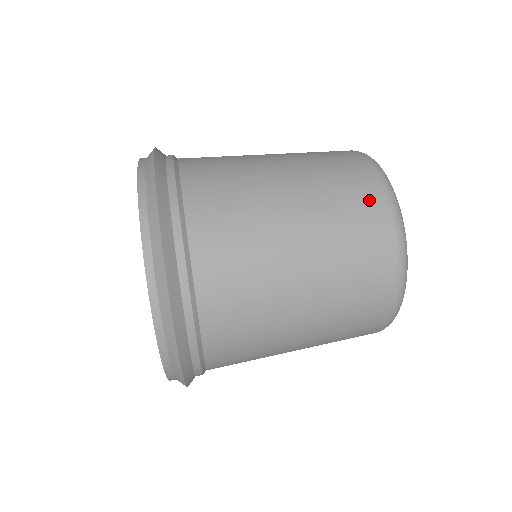
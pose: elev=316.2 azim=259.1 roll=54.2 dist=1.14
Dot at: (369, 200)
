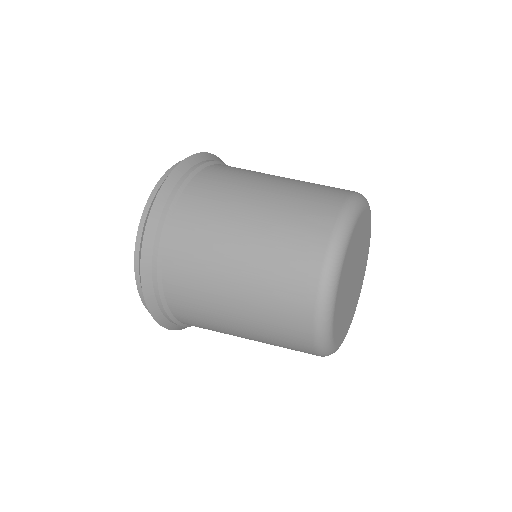
Dot at: (301, 286)
